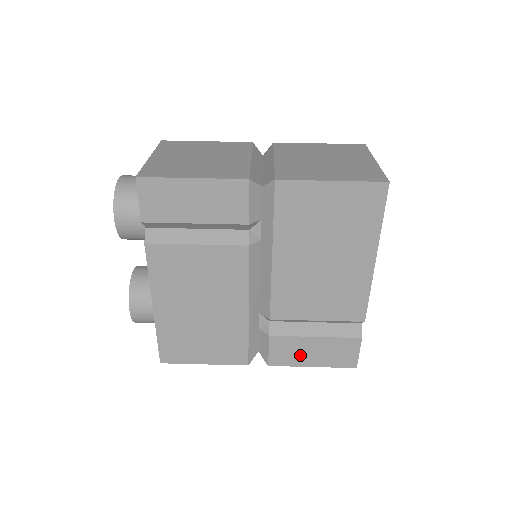
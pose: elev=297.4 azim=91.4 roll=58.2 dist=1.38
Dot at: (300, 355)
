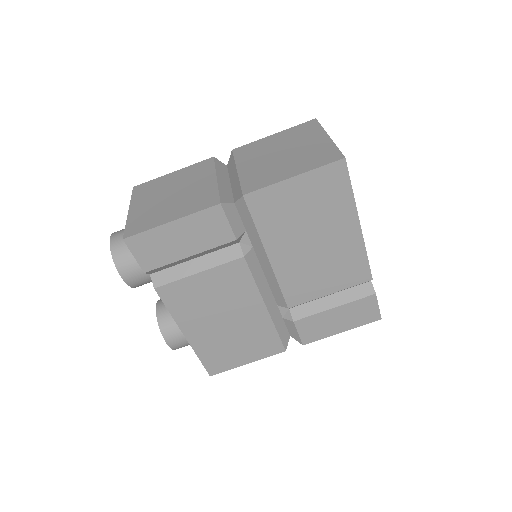
Dot at: (327, 327)
